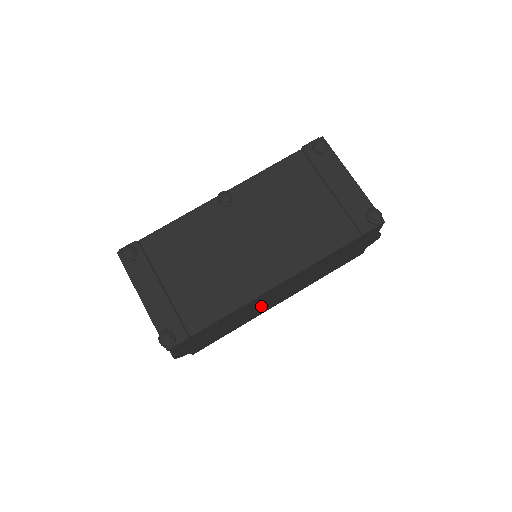
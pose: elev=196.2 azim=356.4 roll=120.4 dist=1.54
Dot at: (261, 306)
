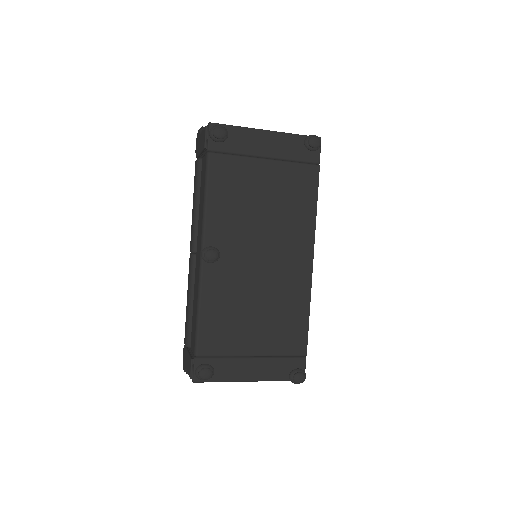
Dot at: occluded
